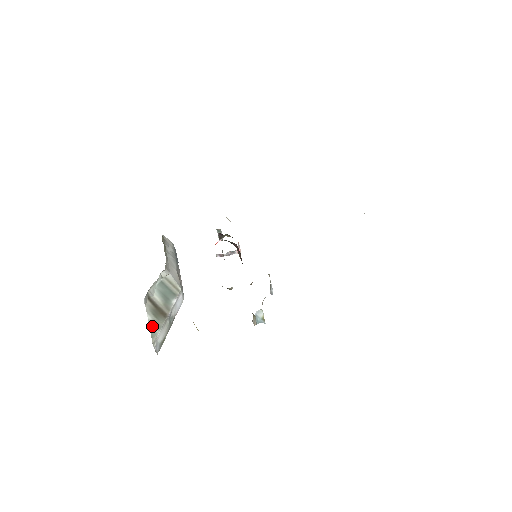
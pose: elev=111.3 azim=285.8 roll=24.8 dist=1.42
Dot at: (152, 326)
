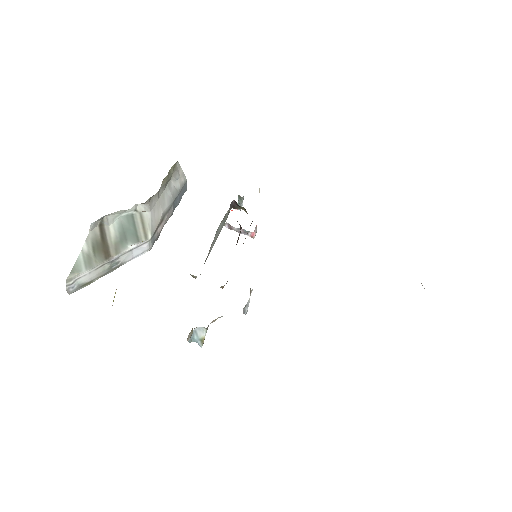
Dot at: (81, 259)
